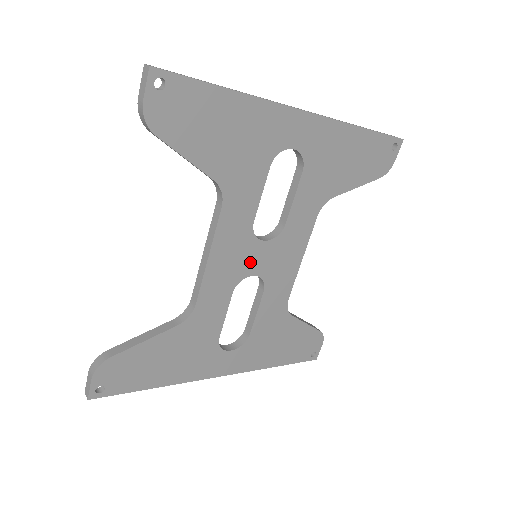
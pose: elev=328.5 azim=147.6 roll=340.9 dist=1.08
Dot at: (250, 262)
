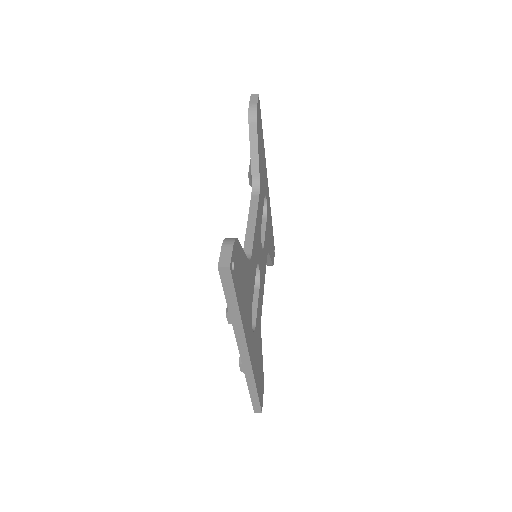
Dot at: (259, 253)
